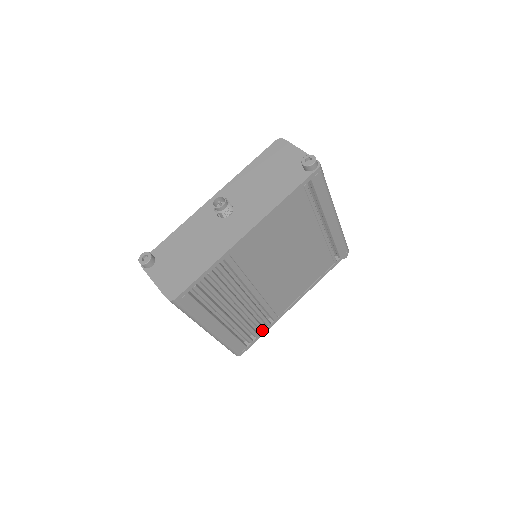
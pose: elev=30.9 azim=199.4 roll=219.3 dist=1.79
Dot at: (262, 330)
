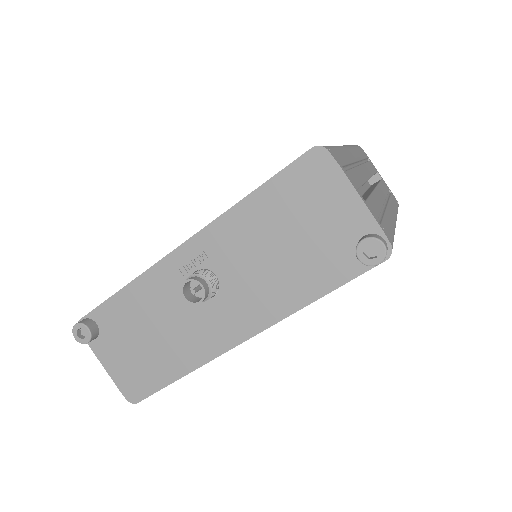
Dot at: occluded
